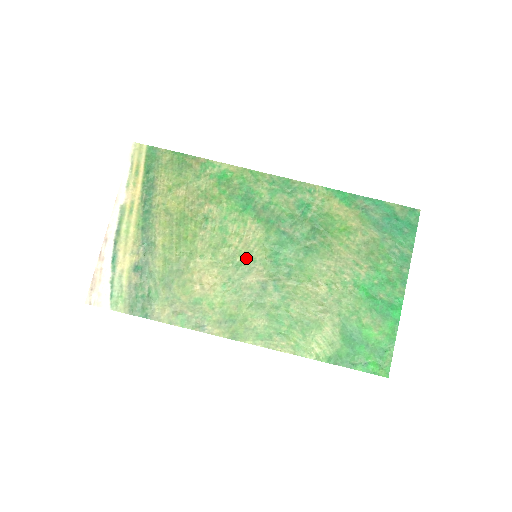
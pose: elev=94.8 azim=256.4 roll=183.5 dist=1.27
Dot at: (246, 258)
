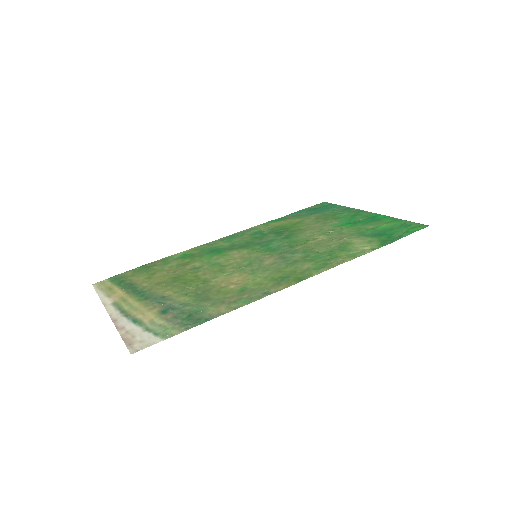
Dot at: (250, 260)
